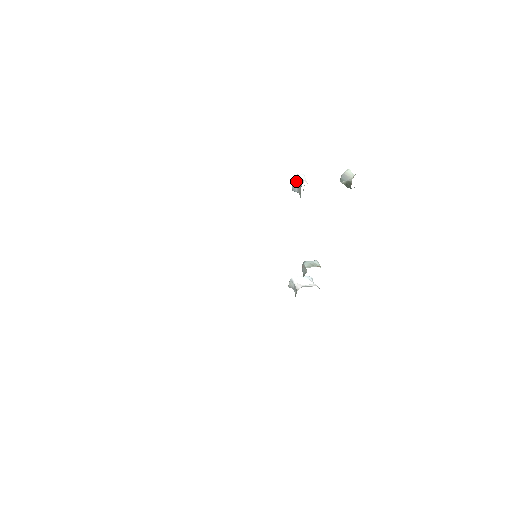
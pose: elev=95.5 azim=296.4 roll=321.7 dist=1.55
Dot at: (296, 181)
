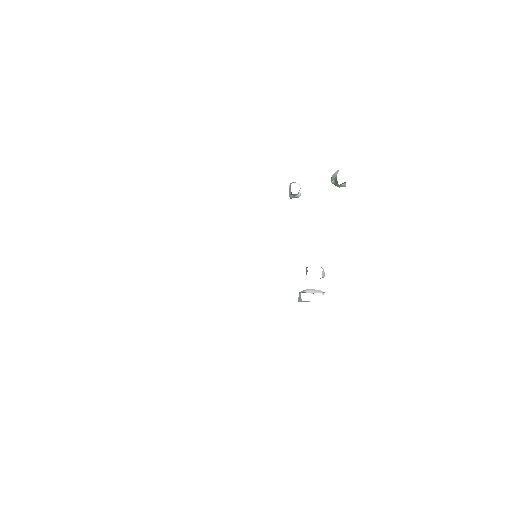
Dot at: (290, 186)
